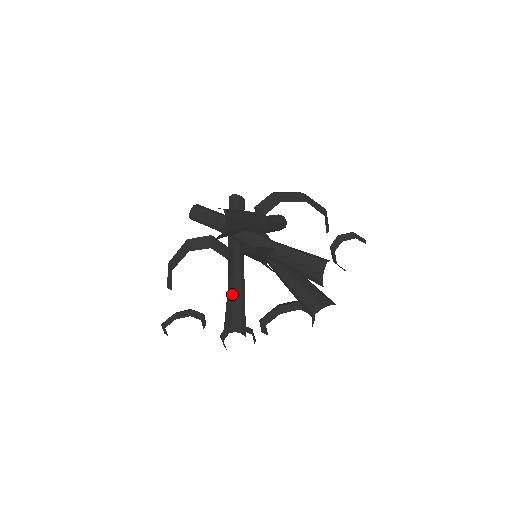
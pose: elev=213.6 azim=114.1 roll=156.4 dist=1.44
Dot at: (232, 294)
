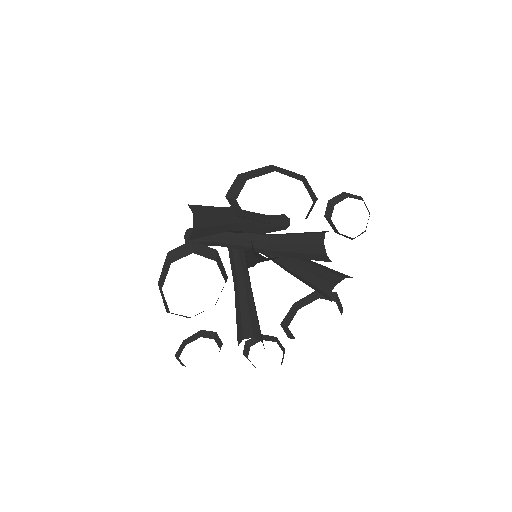
Dot at: (238, 301)
